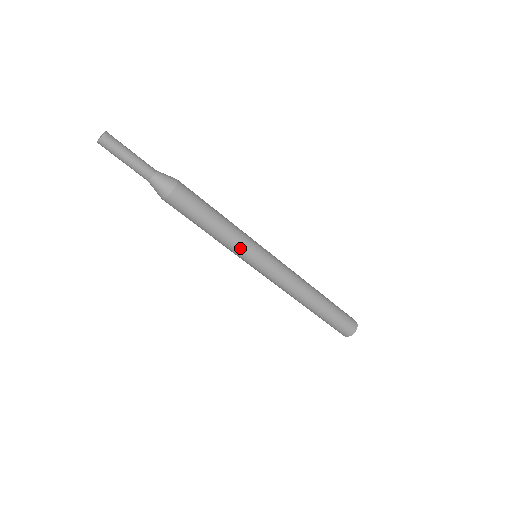
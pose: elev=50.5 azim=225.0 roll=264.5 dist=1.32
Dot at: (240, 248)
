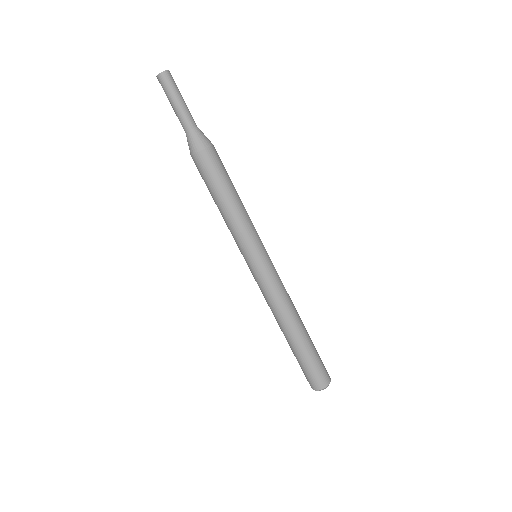
Dot at: (239, 239)
